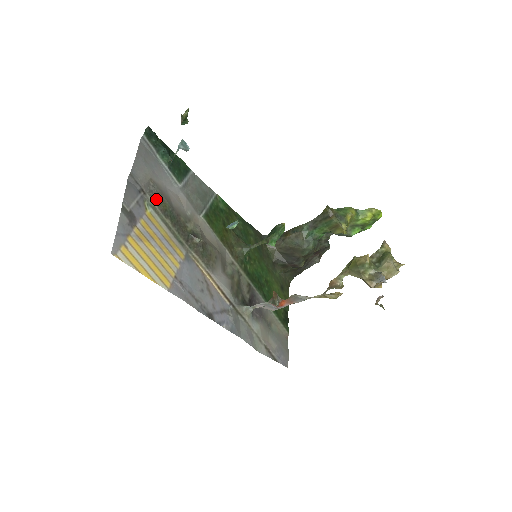
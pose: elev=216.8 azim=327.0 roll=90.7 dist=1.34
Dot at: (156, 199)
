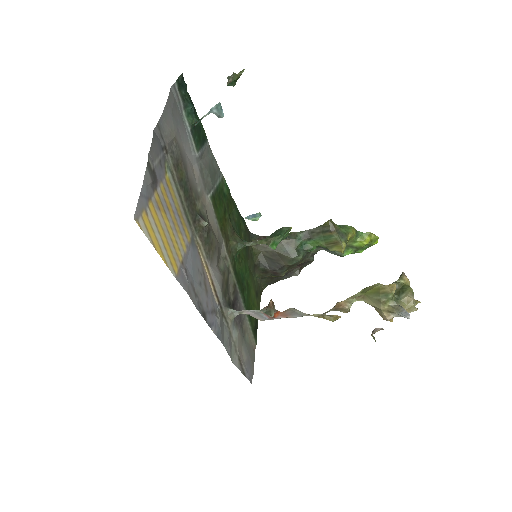
Dot at: (175, 163)
